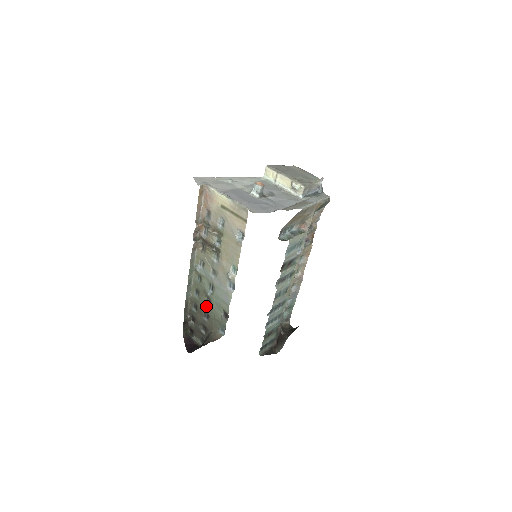
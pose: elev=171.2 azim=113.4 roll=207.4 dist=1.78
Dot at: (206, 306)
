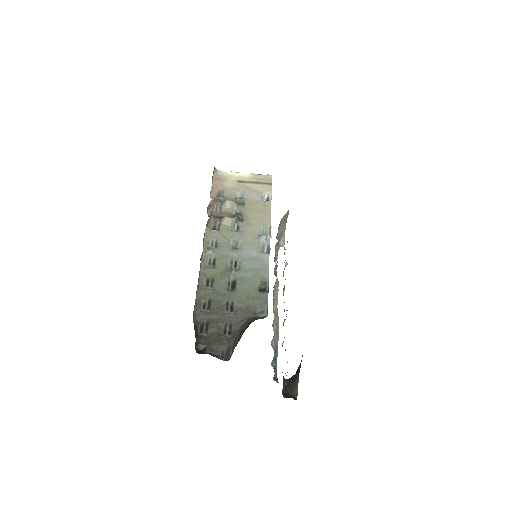
Dot at: (229, 292)
